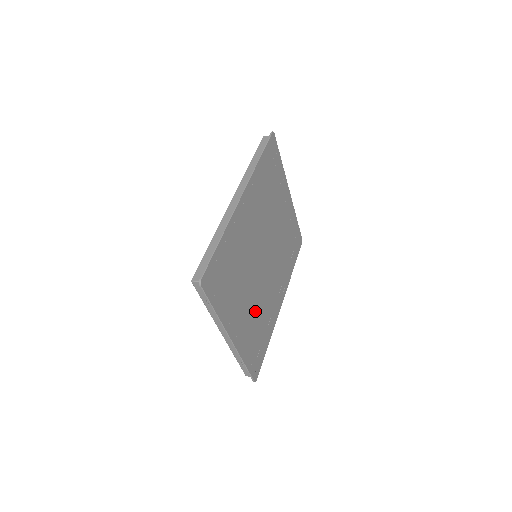
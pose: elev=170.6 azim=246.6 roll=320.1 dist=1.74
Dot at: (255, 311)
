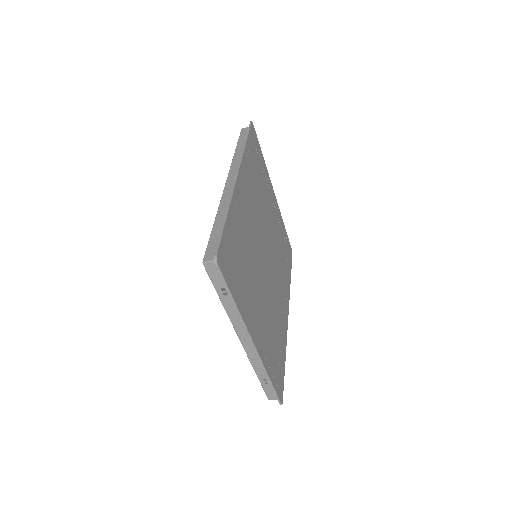
Dot at: (268, 316)
